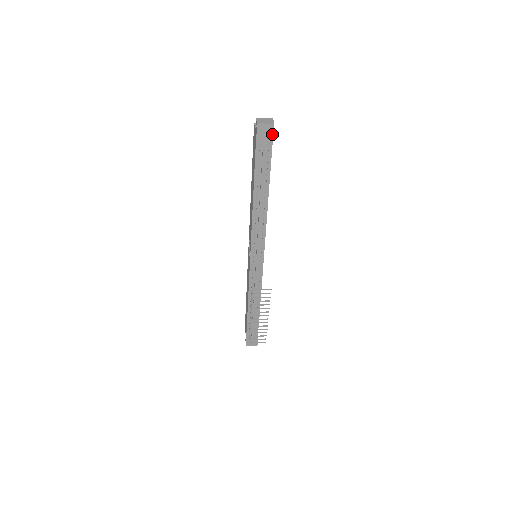
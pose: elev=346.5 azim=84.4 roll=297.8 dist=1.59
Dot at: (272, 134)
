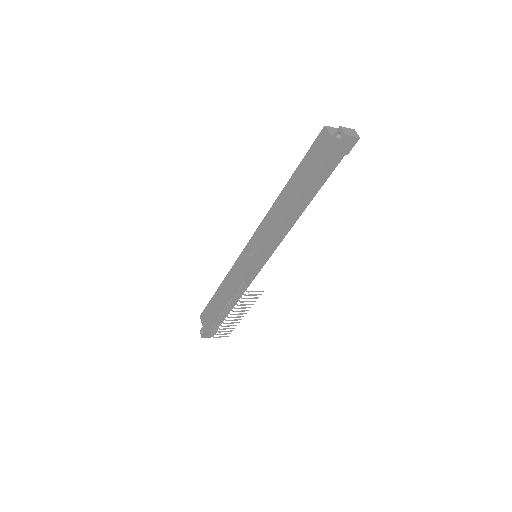
Dot at: (351, 147)
